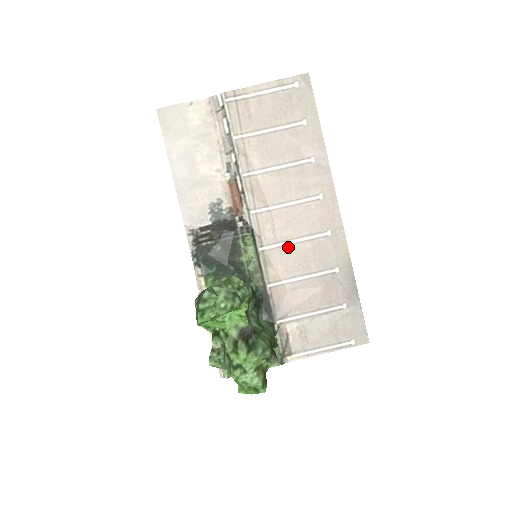
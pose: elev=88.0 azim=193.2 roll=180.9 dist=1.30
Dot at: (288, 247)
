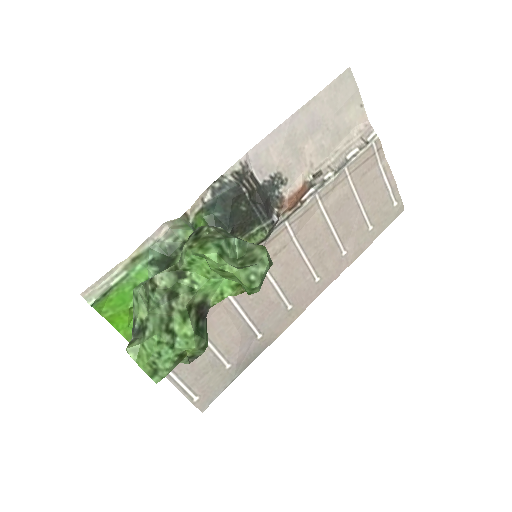
Dot at: (265, 278)
